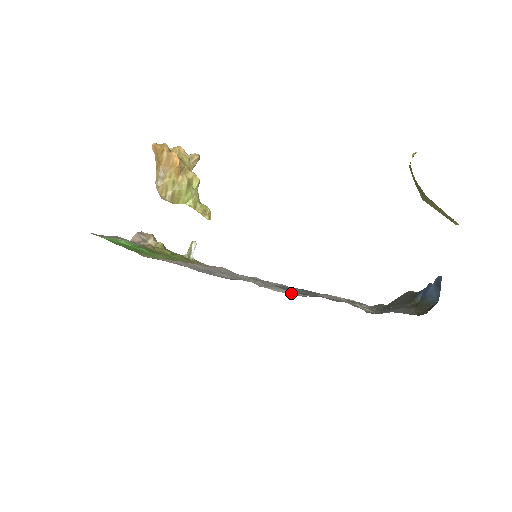
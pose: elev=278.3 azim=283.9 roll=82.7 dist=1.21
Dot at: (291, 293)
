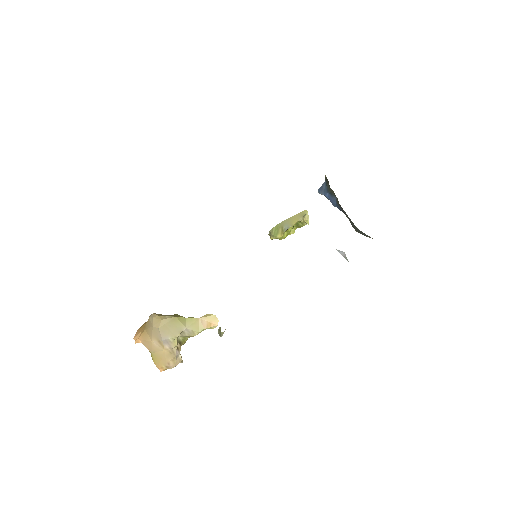
Dot at: occluded
